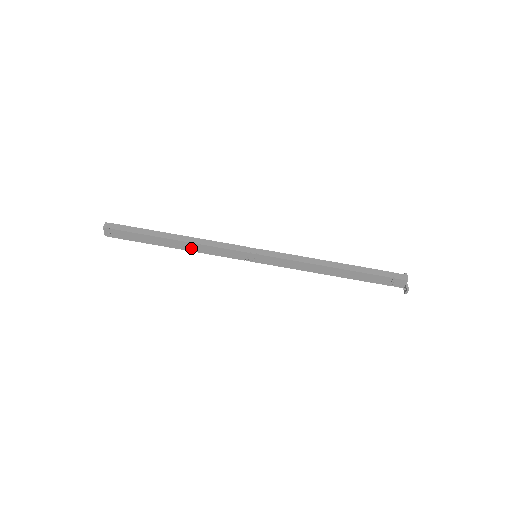
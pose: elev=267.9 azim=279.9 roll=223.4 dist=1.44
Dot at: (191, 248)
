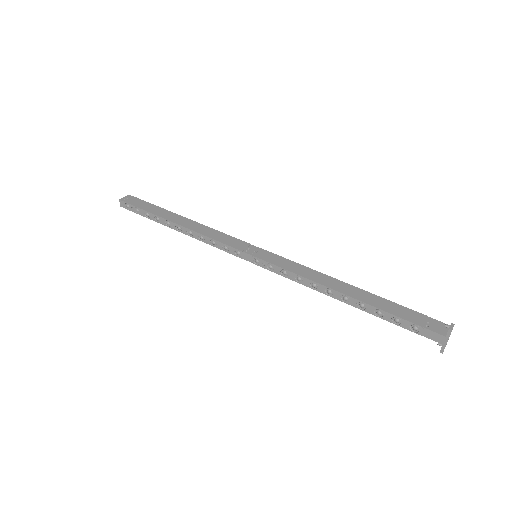
Dot at: (193, 227)
